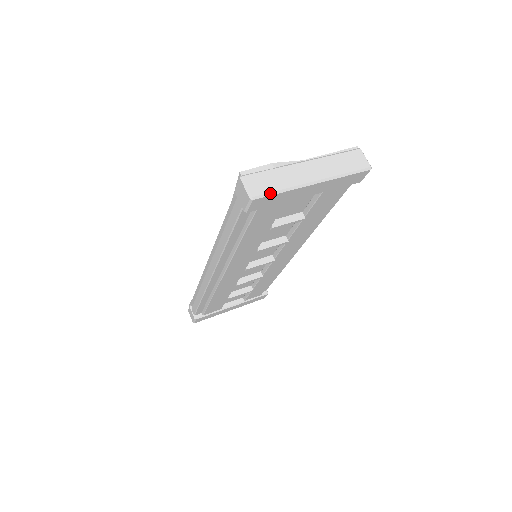
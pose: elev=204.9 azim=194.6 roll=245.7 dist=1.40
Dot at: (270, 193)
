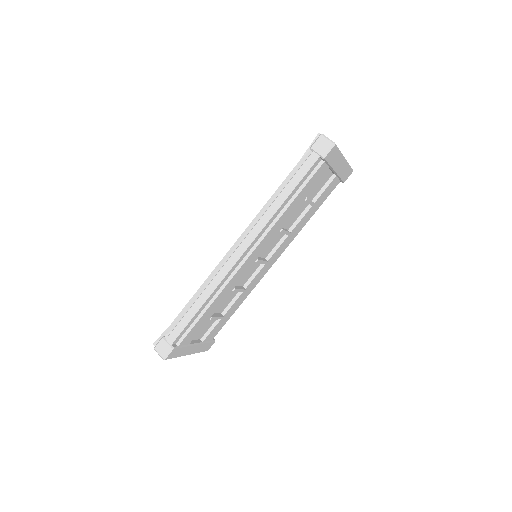
Dot at: occluded
